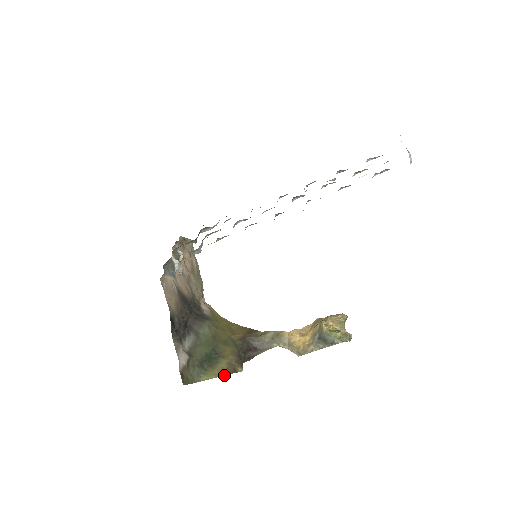
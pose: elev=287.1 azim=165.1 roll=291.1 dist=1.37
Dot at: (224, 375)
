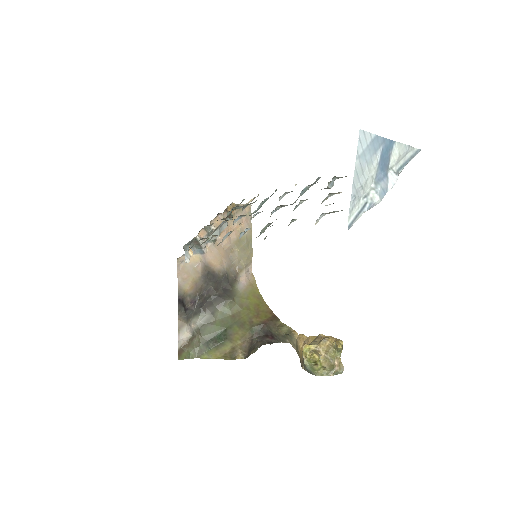
Dot at: occluded
